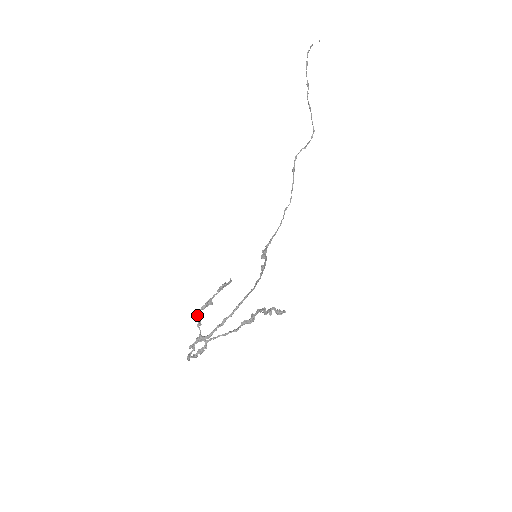
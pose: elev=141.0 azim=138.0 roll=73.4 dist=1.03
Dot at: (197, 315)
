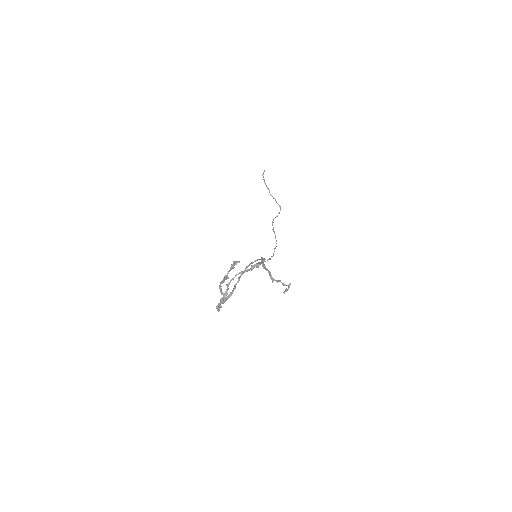
Dot at: occluded
